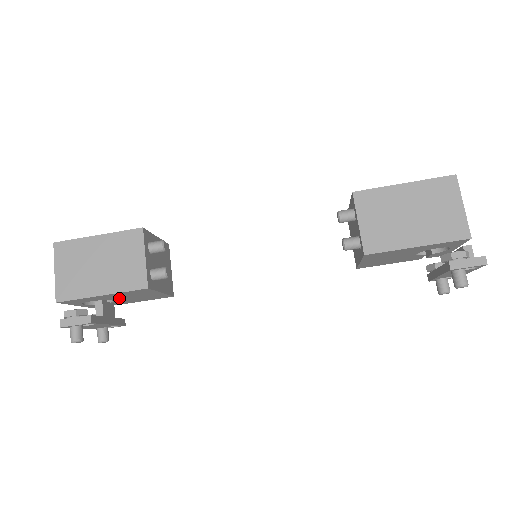
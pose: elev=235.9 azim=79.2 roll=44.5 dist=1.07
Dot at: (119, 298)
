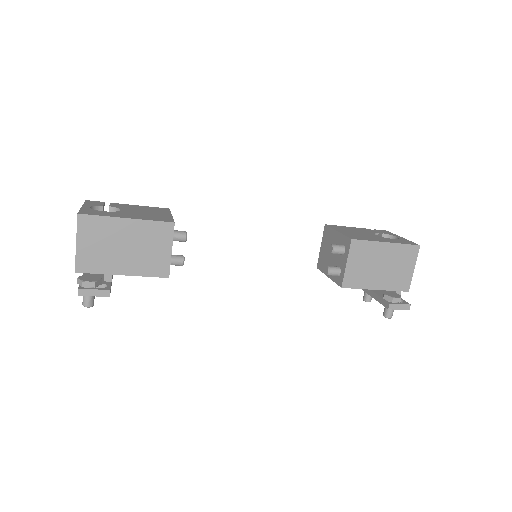
Dot at: occluded
